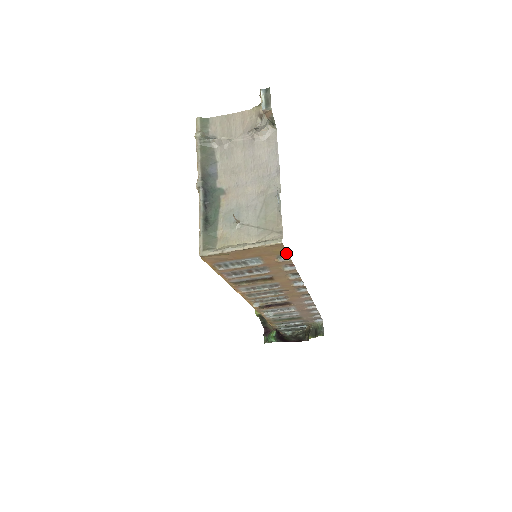
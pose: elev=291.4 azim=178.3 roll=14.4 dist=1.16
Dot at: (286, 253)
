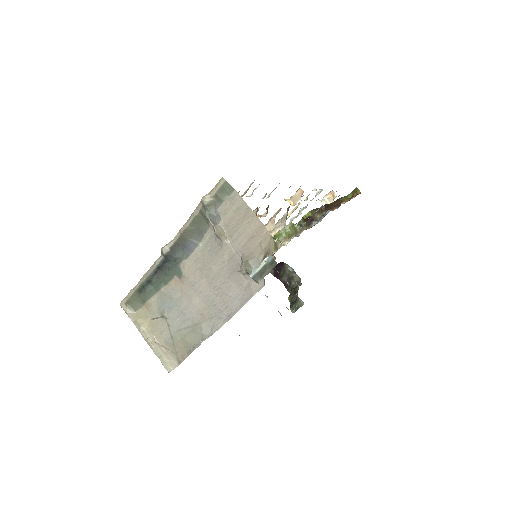
Dot at: occluded
